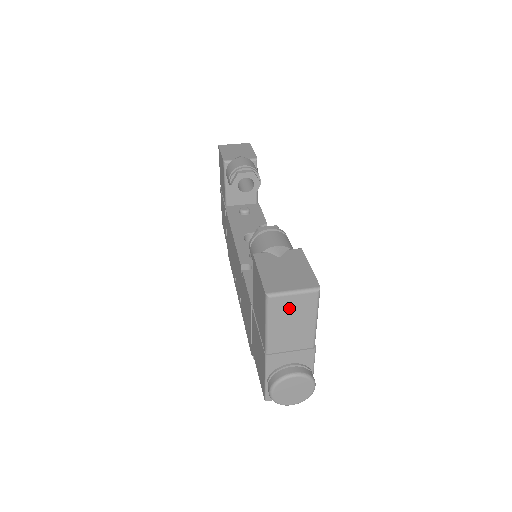
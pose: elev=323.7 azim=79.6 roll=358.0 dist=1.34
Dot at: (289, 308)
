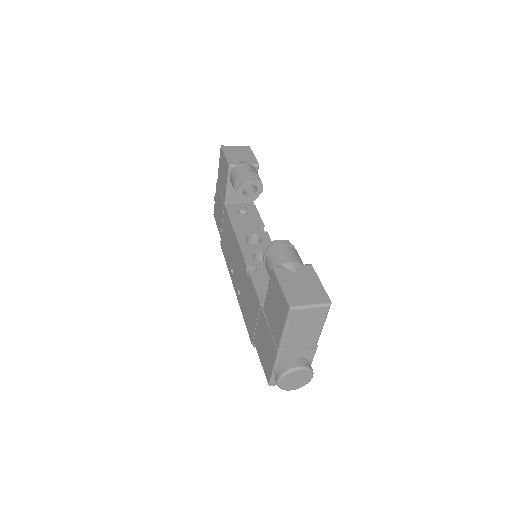
Dot at: (305, 318)
